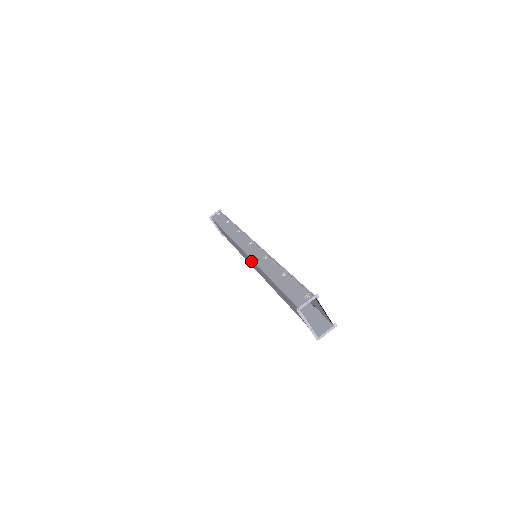
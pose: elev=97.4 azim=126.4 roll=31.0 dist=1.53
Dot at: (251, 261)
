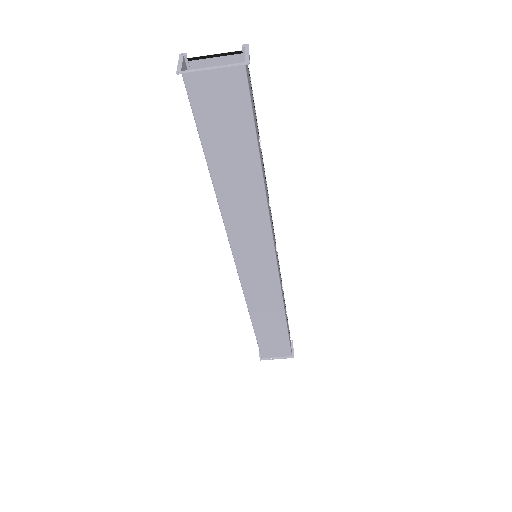
Dot at: (243, 251)
